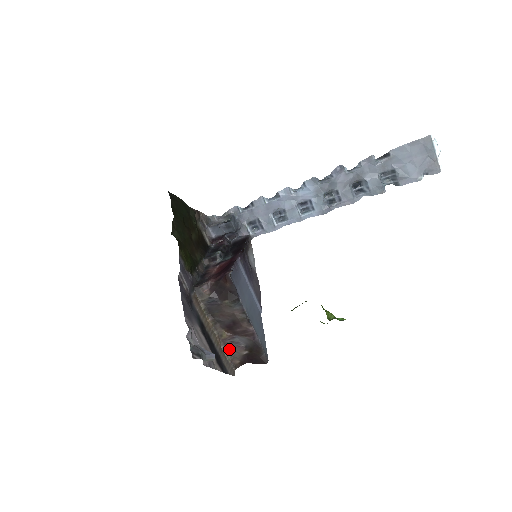
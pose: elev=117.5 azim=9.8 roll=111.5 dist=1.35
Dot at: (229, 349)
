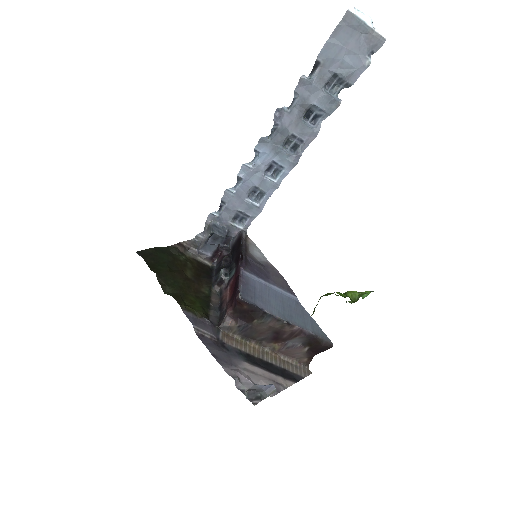
Dot at: (289, 355)
